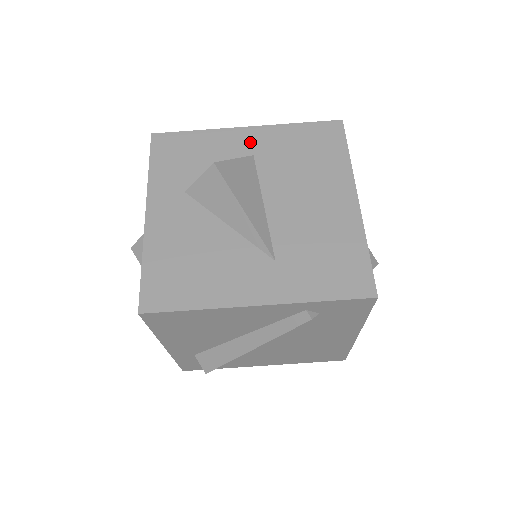
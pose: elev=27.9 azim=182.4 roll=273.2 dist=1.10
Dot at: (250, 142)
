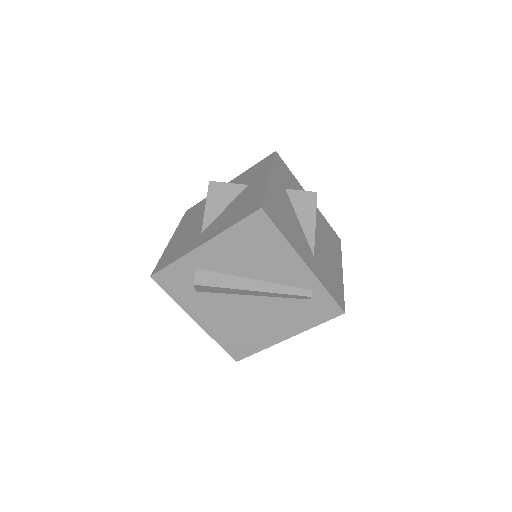
Dot at: occluded
